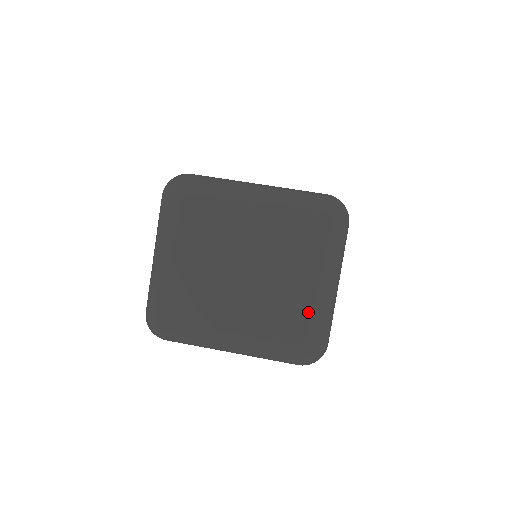
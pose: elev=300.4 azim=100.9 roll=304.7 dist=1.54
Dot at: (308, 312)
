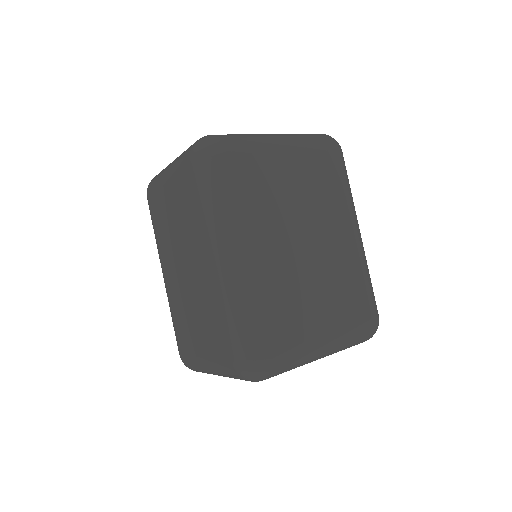
Dot at: occluded
